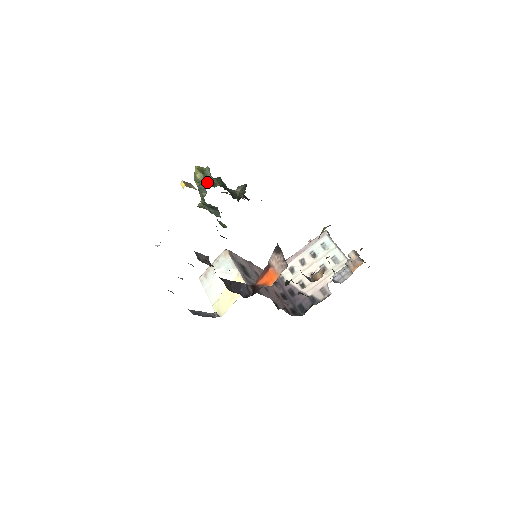
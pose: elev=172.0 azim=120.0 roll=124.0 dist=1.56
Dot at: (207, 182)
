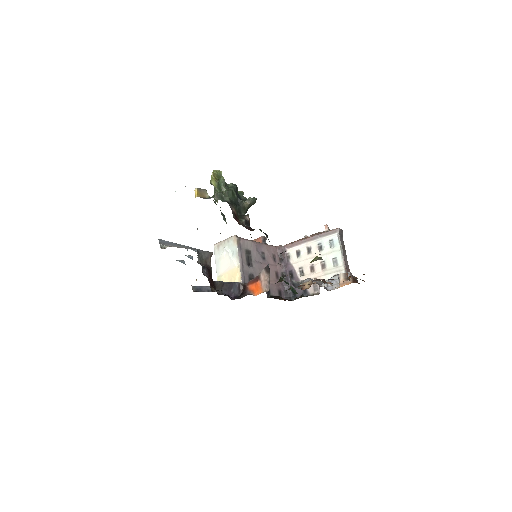
Dot at: (217, 196)
